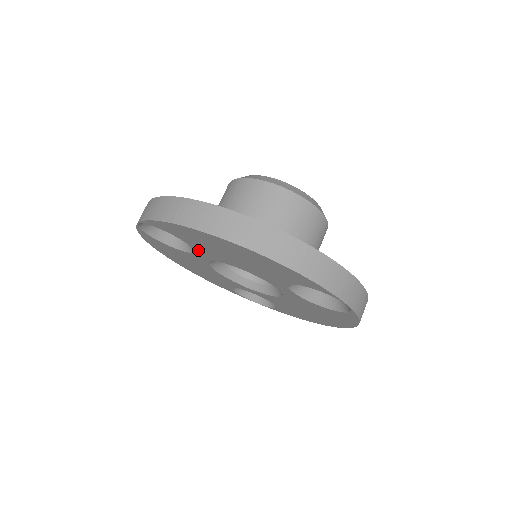
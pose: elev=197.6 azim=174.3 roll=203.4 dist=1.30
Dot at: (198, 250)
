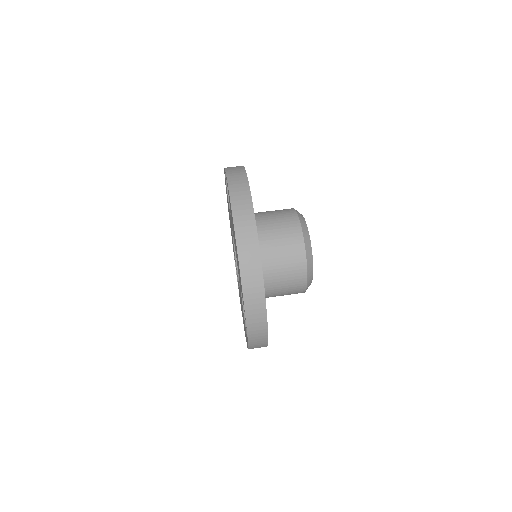
Dot at: occluded
